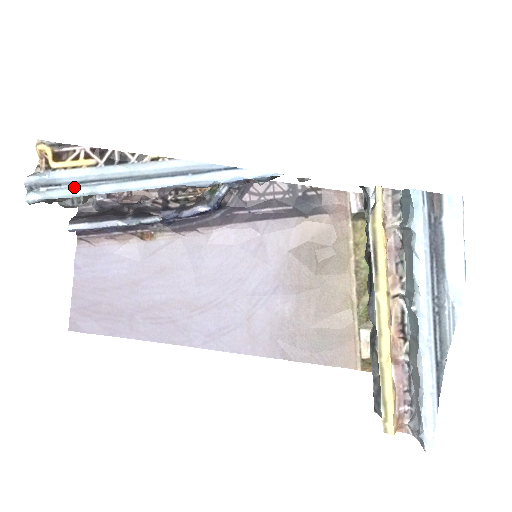
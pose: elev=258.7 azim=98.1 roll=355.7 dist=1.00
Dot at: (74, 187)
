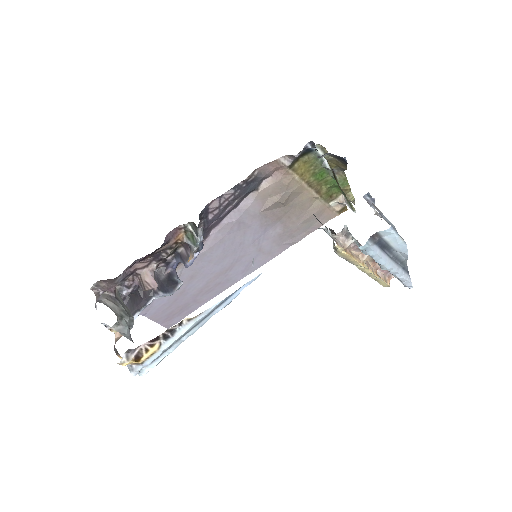
Dot at: (160, 357)
